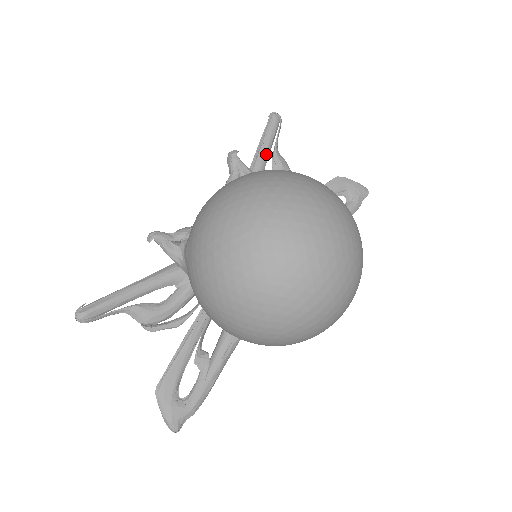
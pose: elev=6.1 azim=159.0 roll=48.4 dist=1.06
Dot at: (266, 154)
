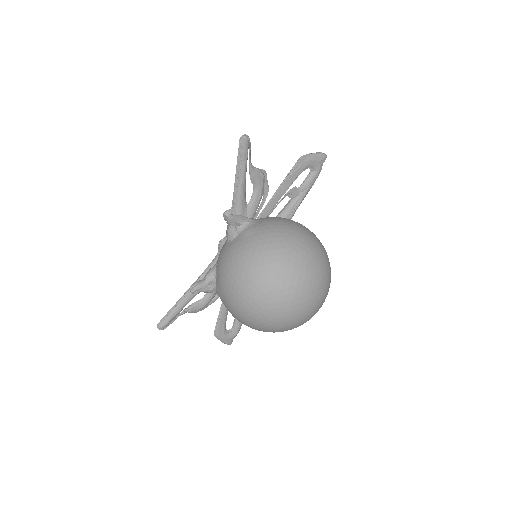
Dot at: (244, 176)
